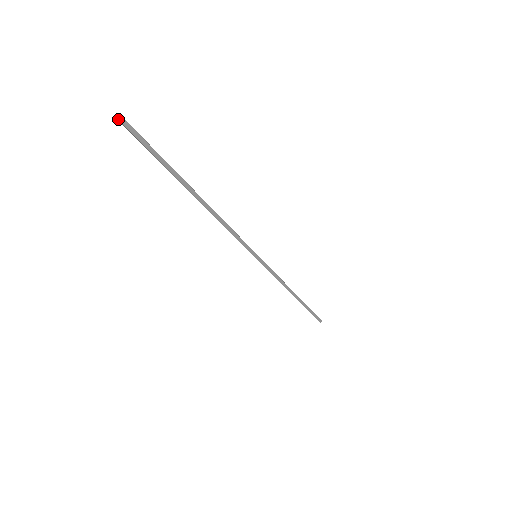
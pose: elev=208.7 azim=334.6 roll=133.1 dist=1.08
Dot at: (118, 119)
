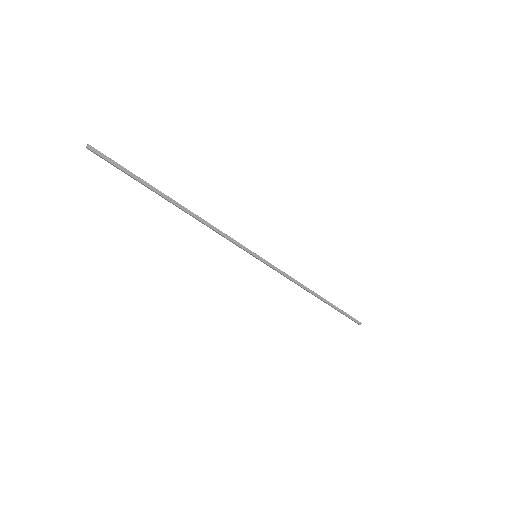
Dot at: (88, 148)
